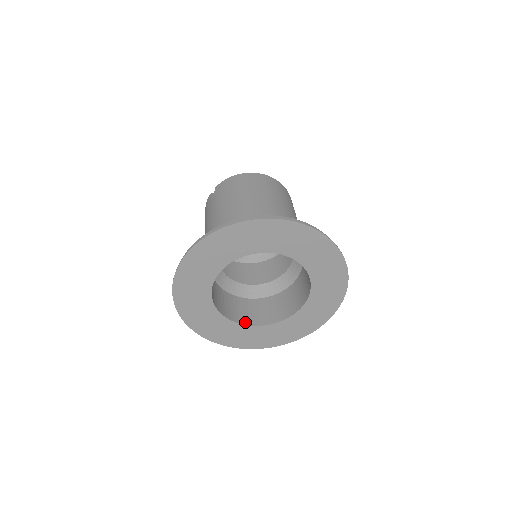
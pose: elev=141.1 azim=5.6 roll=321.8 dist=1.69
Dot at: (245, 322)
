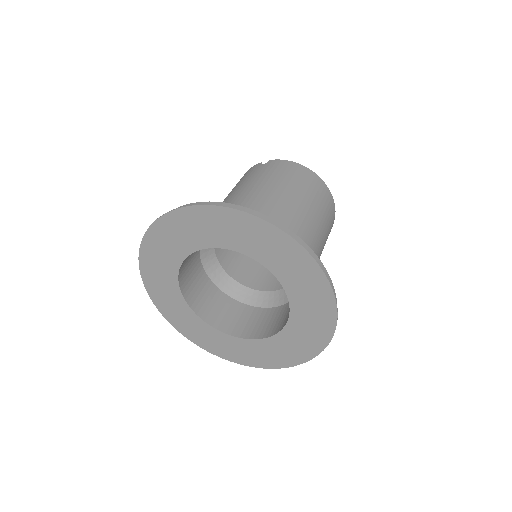
Dot at: (198, 311)
